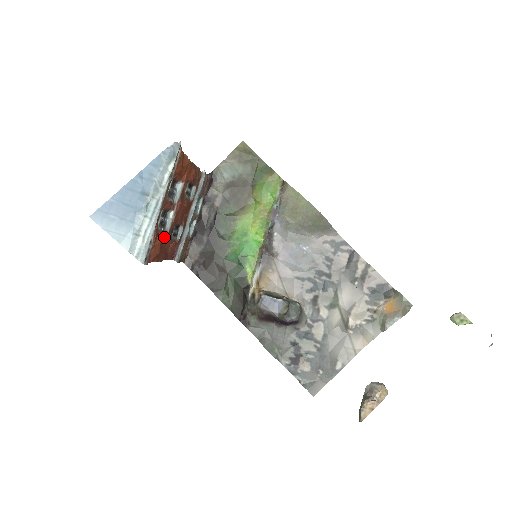
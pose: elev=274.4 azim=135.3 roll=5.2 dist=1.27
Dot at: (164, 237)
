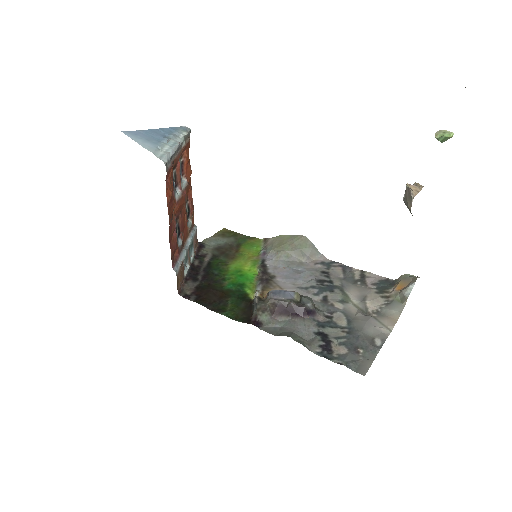
Dot at: (174, 199)
